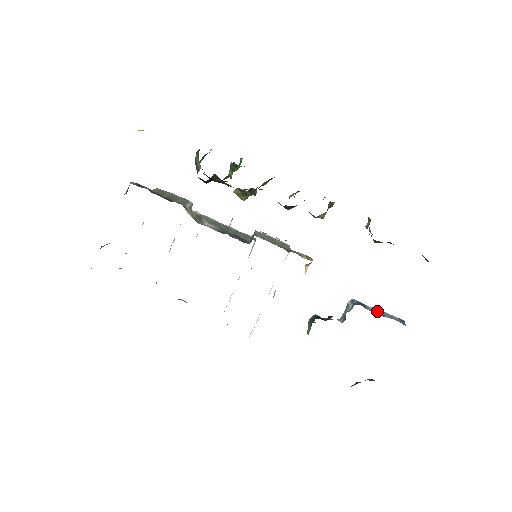
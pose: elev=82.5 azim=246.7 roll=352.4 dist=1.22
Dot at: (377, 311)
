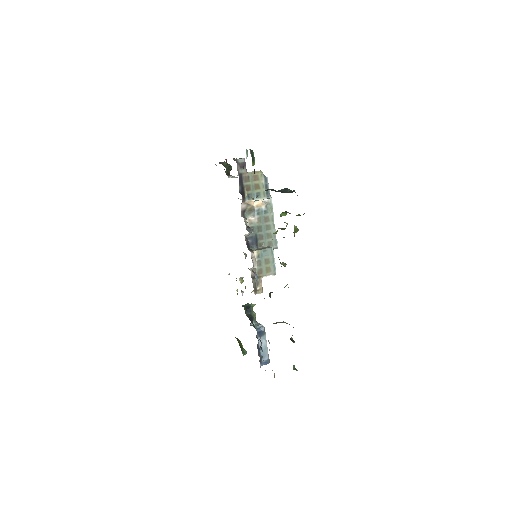
Dot at: (263, 345)
